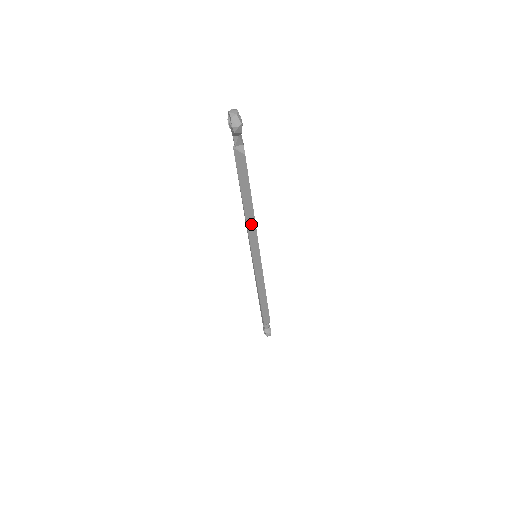
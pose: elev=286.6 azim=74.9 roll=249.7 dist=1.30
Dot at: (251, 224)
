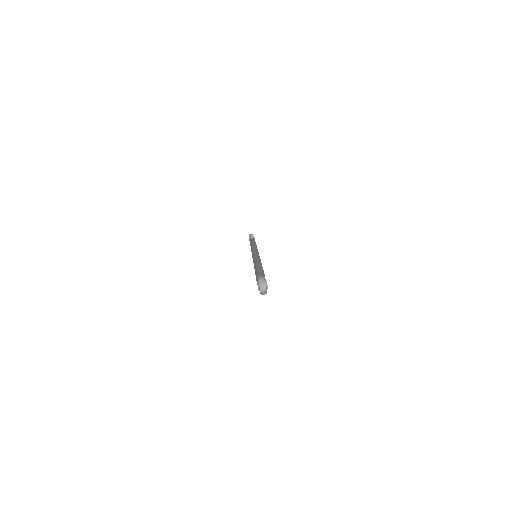
Dot at: occluded
